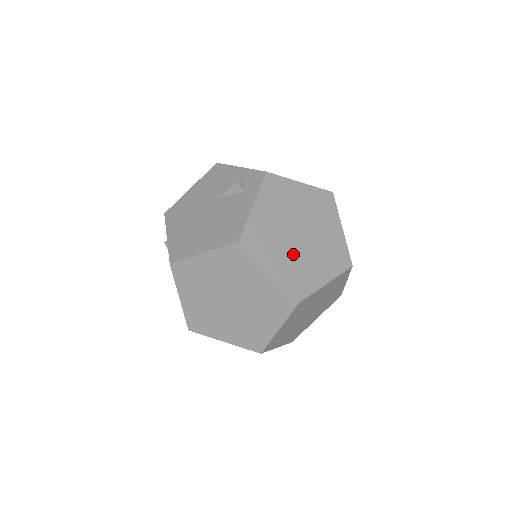
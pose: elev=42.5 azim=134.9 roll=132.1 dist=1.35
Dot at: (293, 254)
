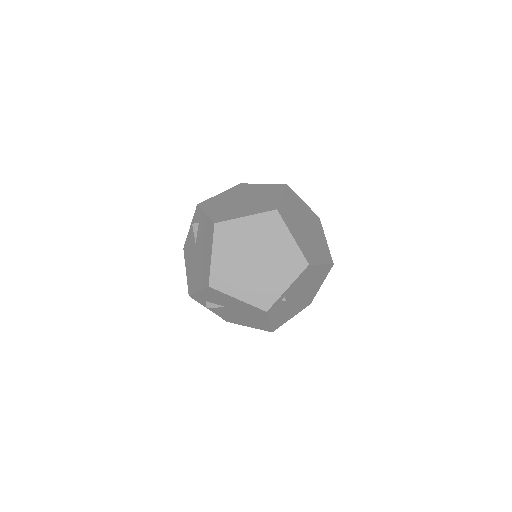
Dot at: (249, 205)
